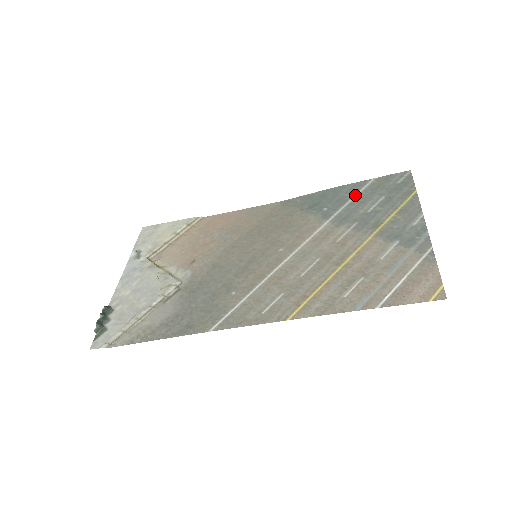
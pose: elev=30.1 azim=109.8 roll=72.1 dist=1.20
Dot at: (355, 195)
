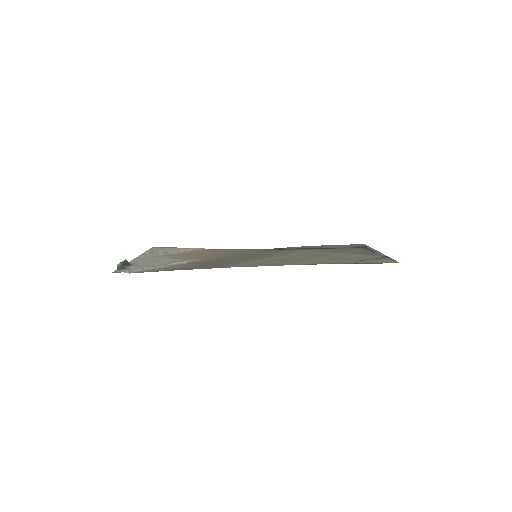
Dot at: (327, 247)
